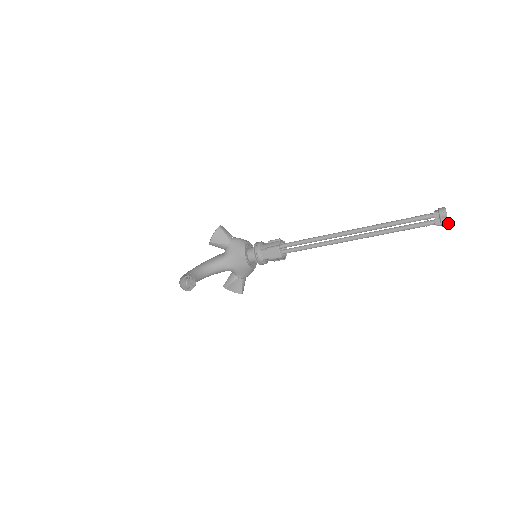
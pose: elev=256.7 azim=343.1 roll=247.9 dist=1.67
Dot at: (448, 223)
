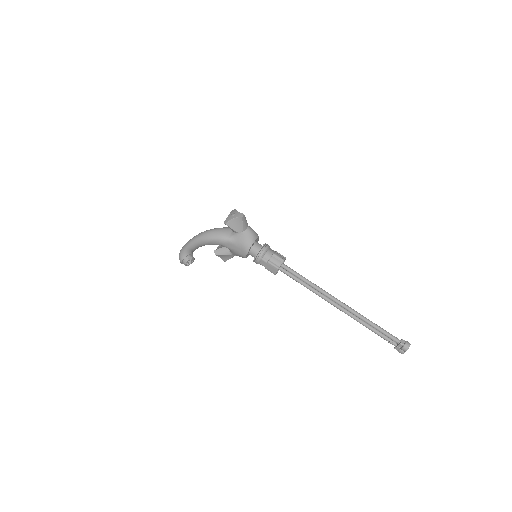
Dot at: (403, 353)
